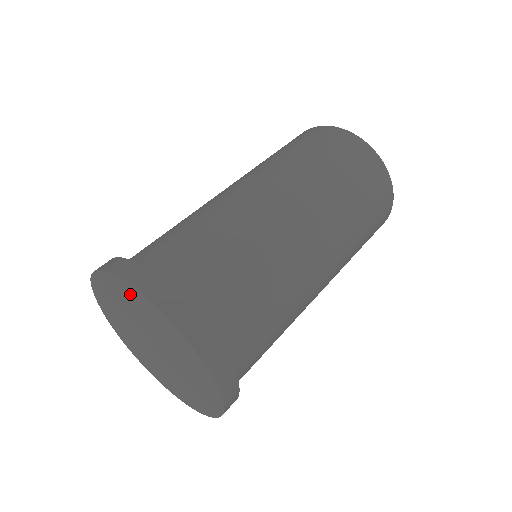
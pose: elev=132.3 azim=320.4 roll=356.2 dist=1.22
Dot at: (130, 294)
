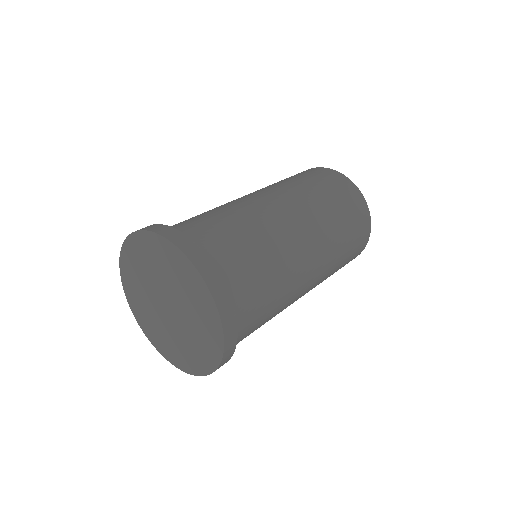
Dot at: (193, 280)
